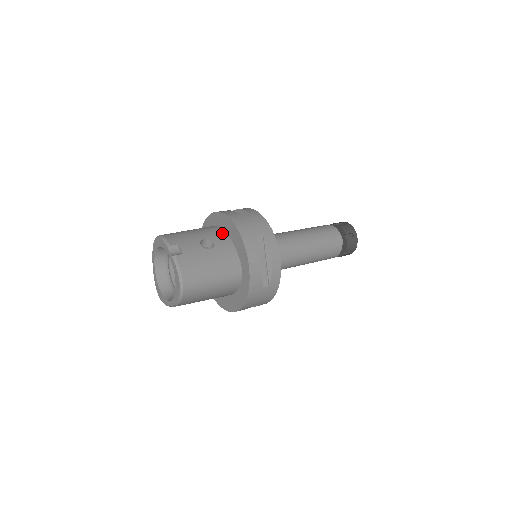
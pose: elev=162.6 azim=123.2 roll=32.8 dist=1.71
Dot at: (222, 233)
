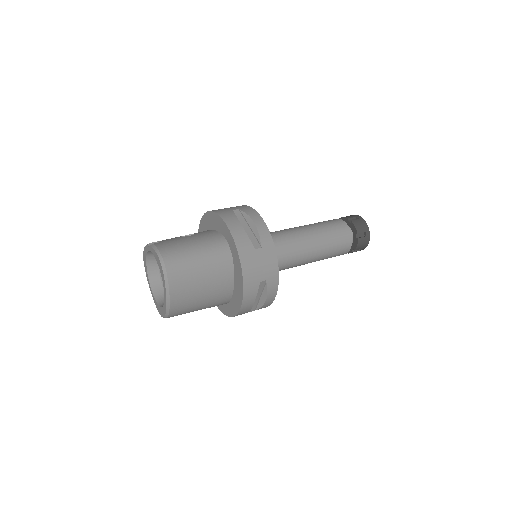
Dot at: occluded
